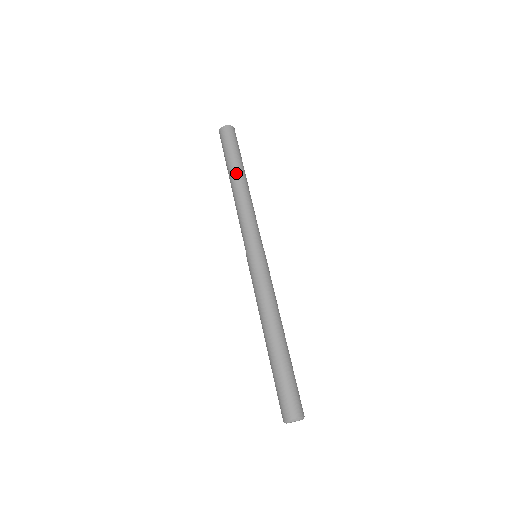
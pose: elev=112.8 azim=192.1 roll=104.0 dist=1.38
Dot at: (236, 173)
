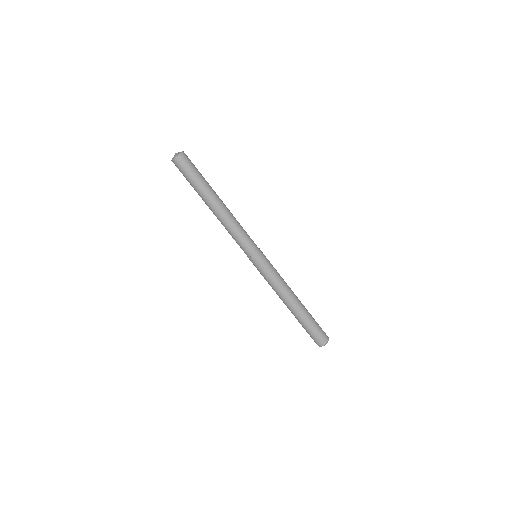
Dot at: (215, 196)
